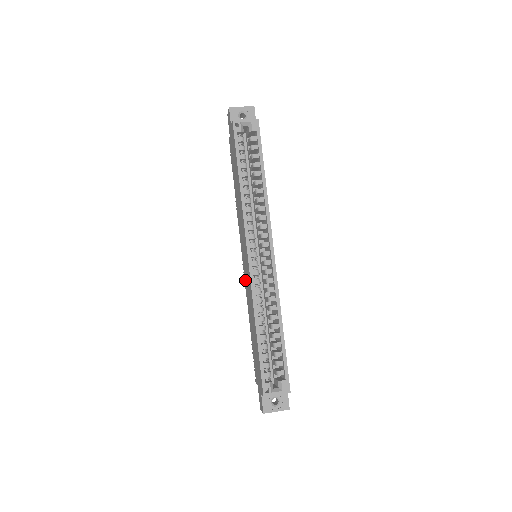
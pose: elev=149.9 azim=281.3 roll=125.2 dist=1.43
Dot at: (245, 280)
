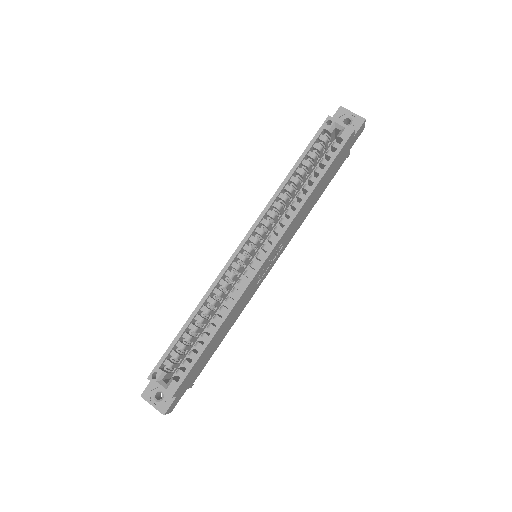
Dot at: occluded
